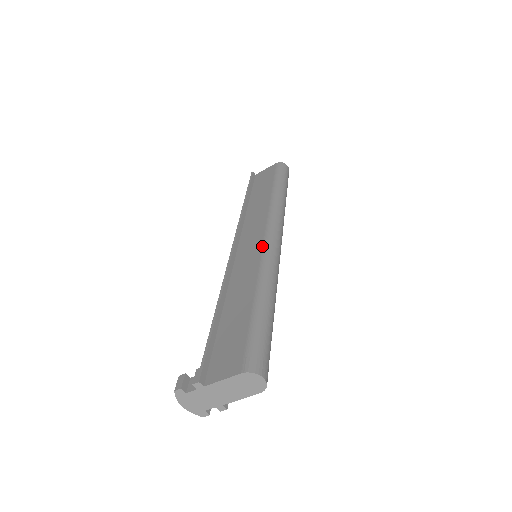
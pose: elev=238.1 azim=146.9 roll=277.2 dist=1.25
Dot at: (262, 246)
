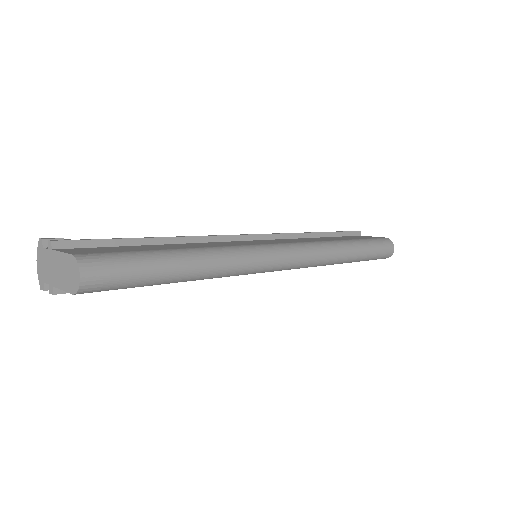
Dot at: (262, 244)
